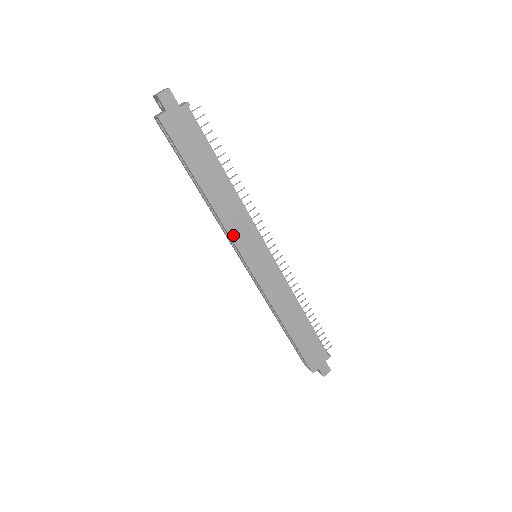
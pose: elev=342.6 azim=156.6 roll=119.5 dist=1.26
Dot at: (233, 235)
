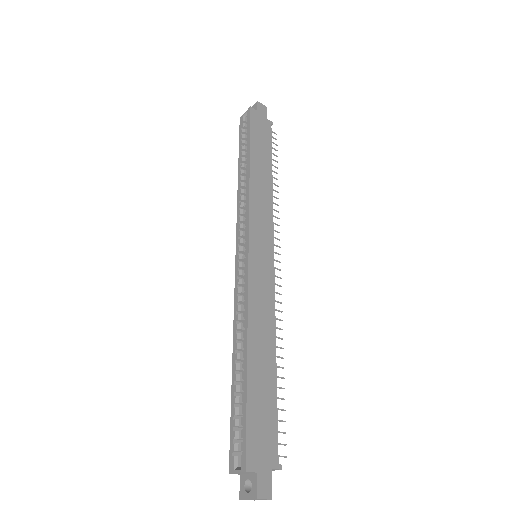
Dot at: (252, 211)
